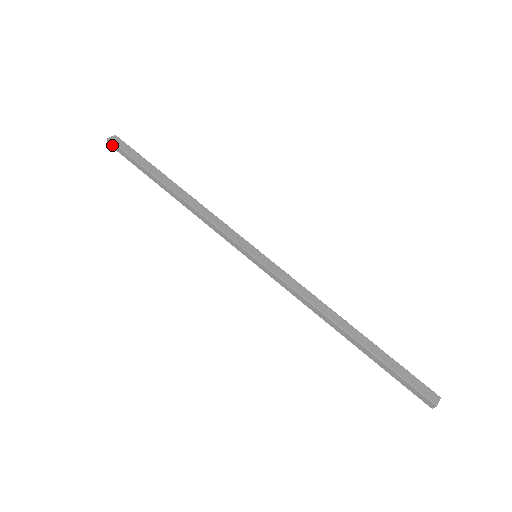
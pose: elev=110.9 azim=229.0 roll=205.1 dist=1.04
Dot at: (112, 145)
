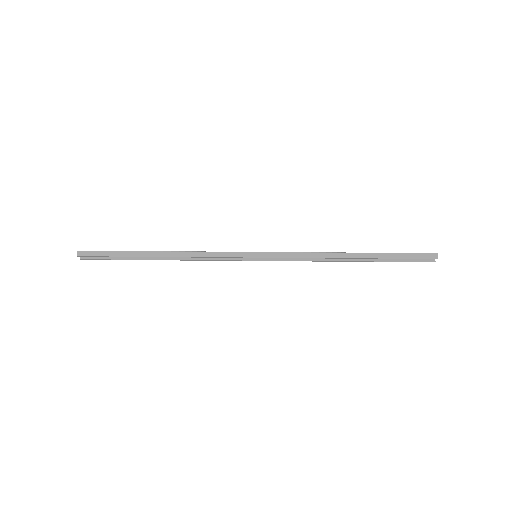
Dot at: (83, 254)
